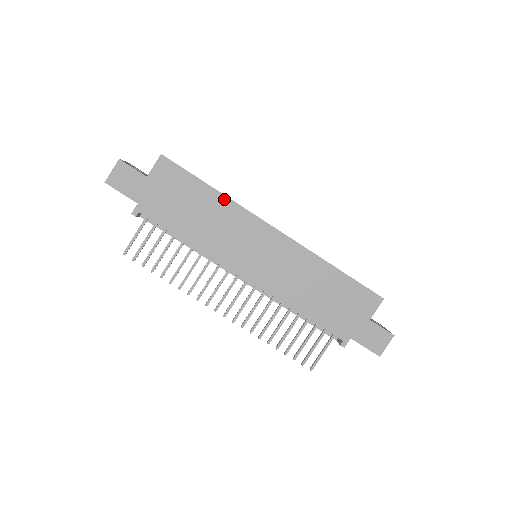
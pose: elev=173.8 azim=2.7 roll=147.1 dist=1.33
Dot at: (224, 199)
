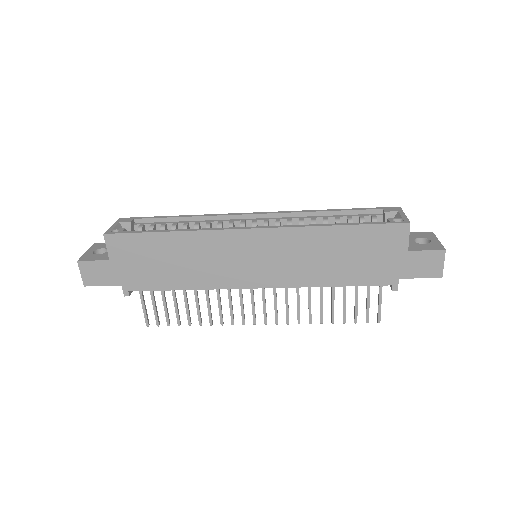
Dot at: (185, 235)
